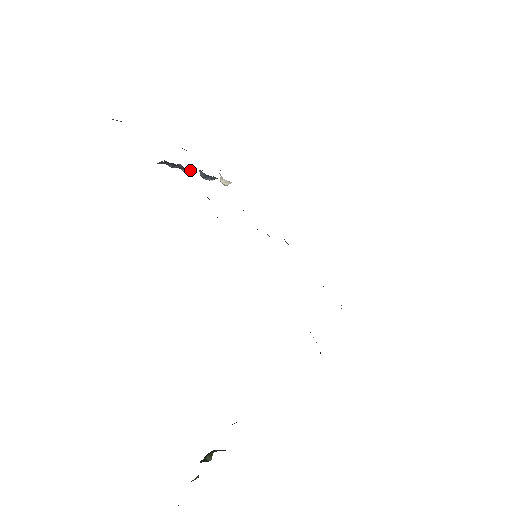
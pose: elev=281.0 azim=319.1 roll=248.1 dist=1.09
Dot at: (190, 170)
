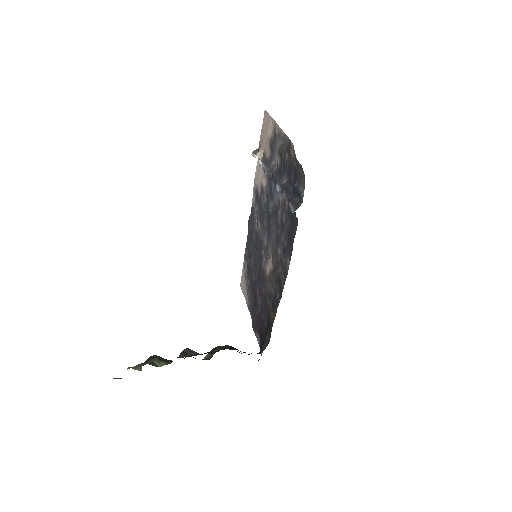
Dot at: occluded
